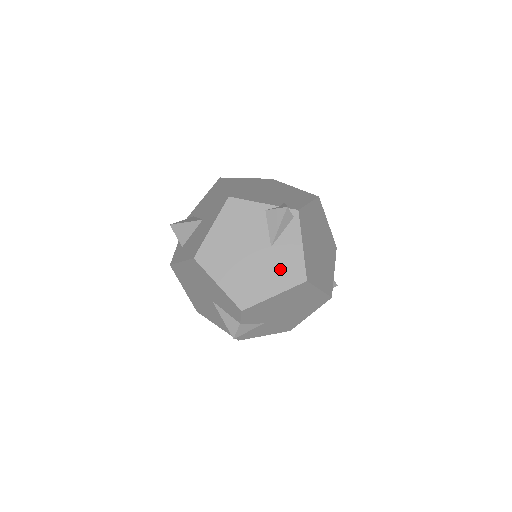
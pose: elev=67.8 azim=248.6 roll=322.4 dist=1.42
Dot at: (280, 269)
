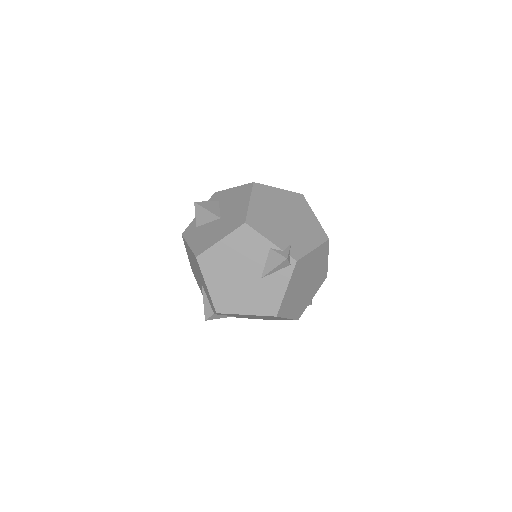
Dot at: (260, 298)
